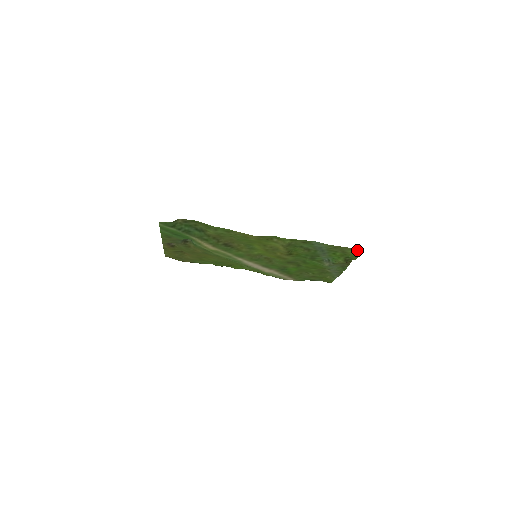
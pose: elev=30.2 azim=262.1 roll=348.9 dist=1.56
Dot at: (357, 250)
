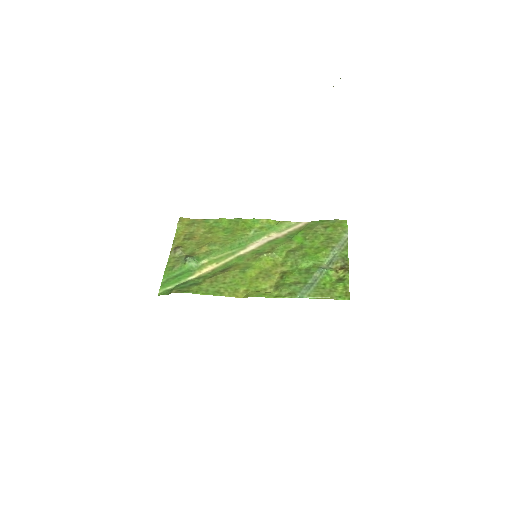
Dot at: (342, 298)
